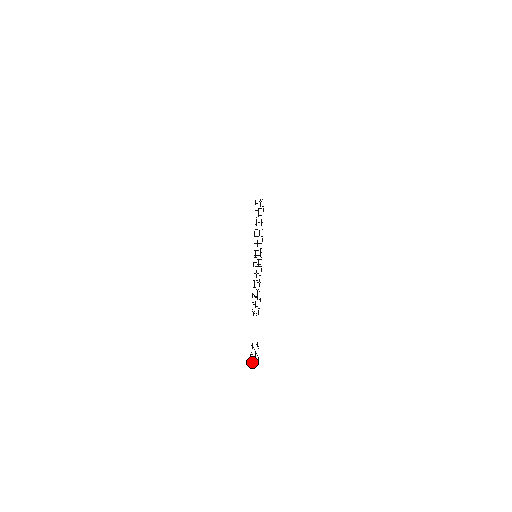
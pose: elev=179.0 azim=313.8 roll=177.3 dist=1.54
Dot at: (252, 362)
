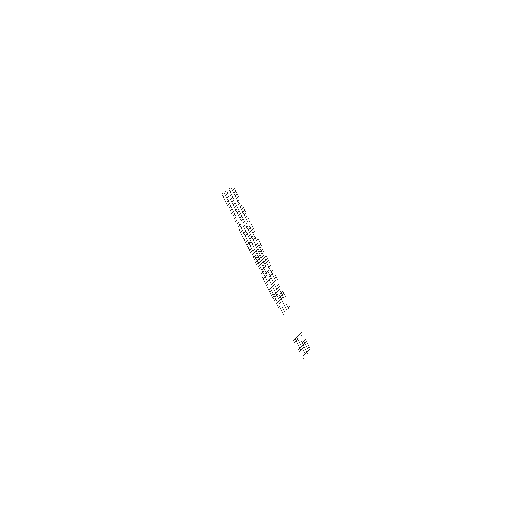
Dot at: (303, 354)
